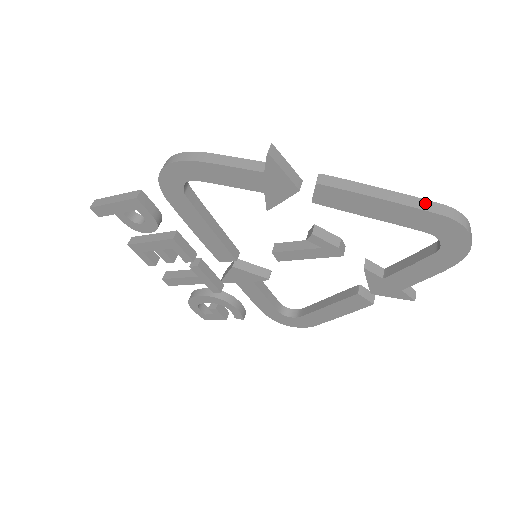
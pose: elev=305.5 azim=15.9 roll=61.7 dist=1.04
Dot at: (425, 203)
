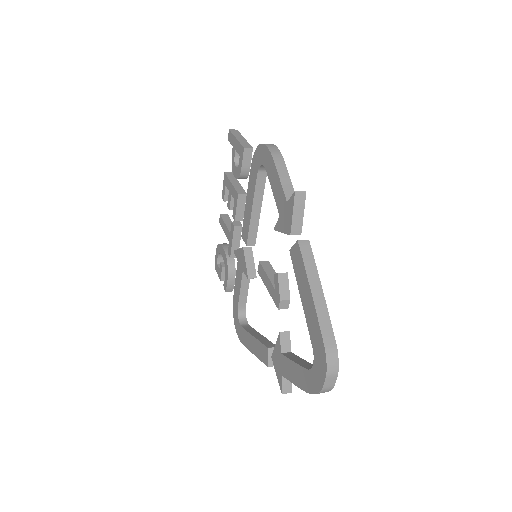
Dot at: (328, 327)
